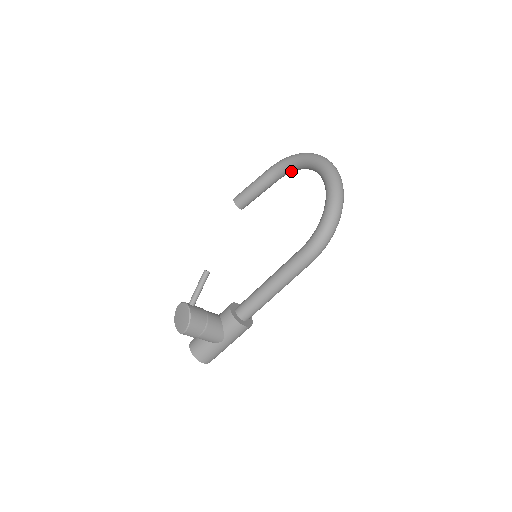
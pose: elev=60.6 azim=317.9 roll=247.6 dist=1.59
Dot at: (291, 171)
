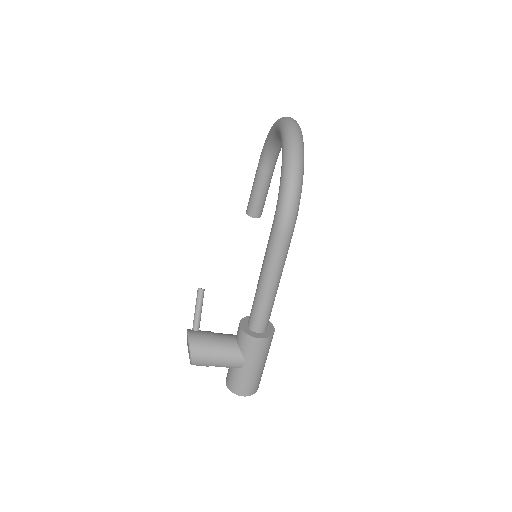
Dot at: (275, 152)
